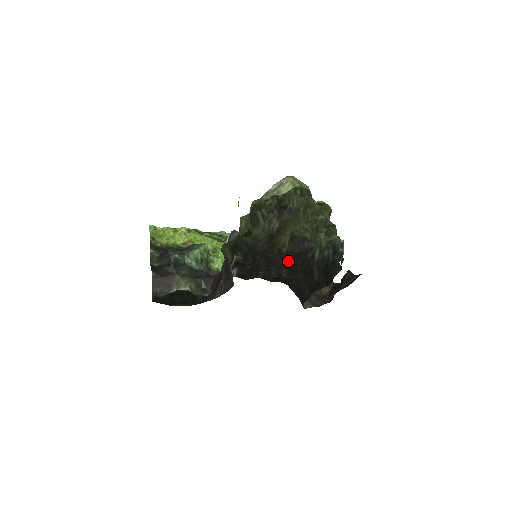
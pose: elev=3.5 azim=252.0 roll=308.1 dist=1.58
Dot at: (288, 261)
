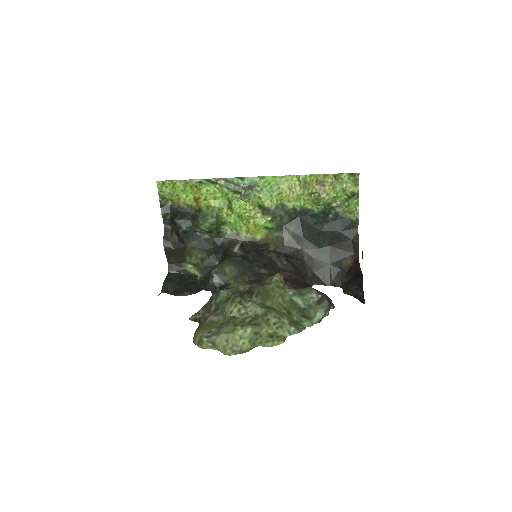
Dot at: occluded
